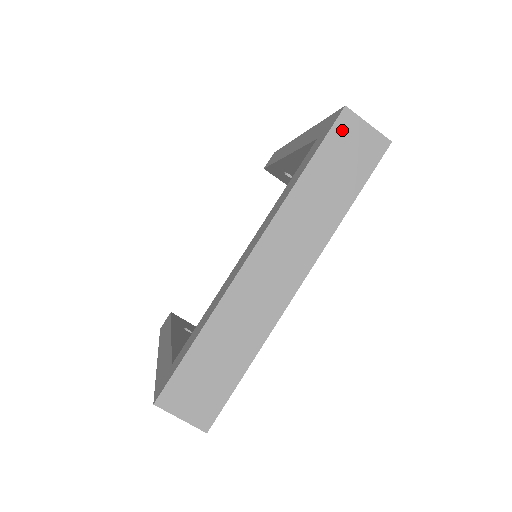
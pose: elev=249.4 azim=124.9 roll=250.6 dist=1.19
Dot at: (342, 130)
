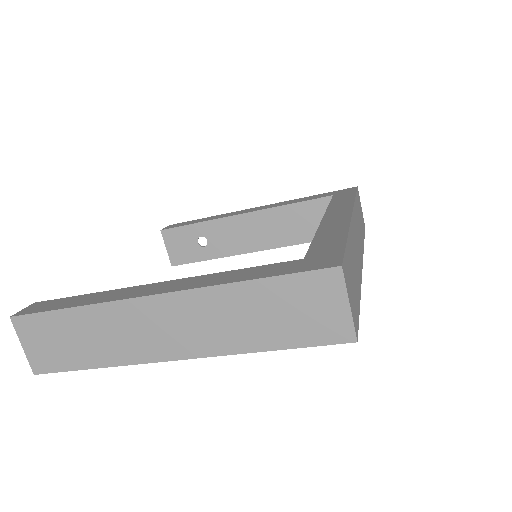
Dot at: (358, 196)
